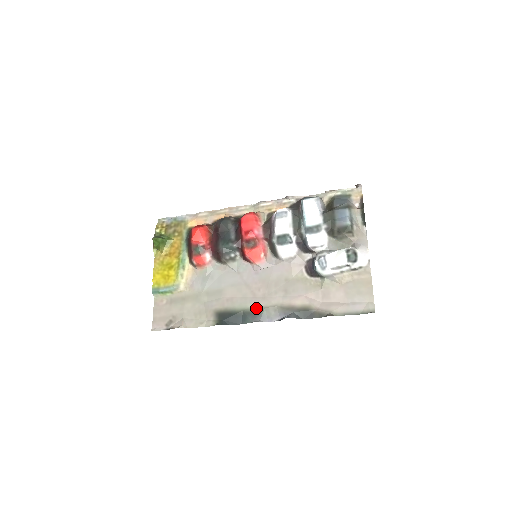
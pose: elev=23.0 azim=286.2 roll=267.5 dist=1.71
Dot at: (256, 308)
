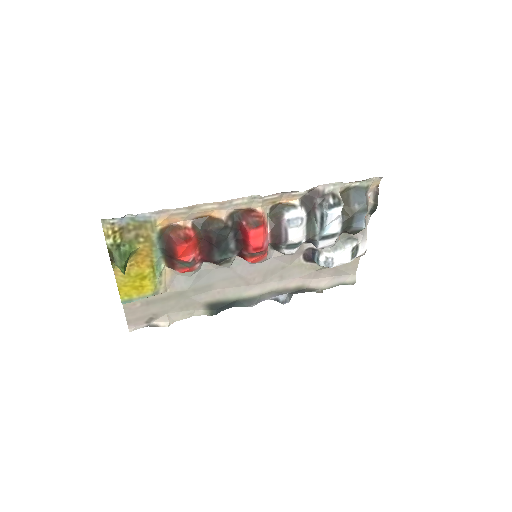
Dot at: (252, 296)
